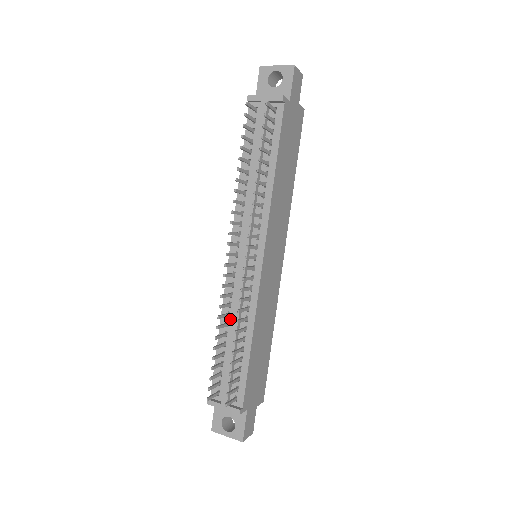
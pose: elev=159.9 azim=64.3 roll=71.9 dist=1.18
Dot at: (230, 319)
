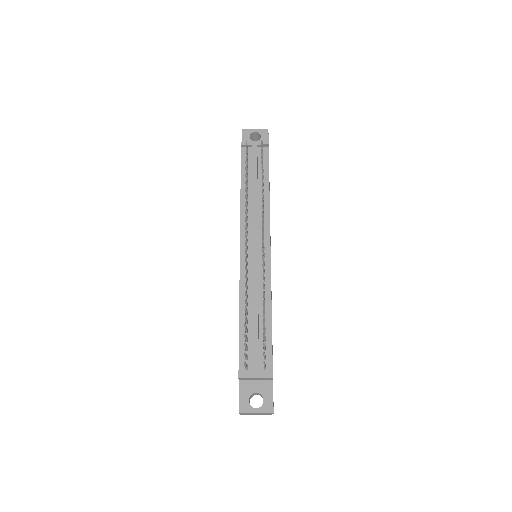
Dot at: (248, 299)
